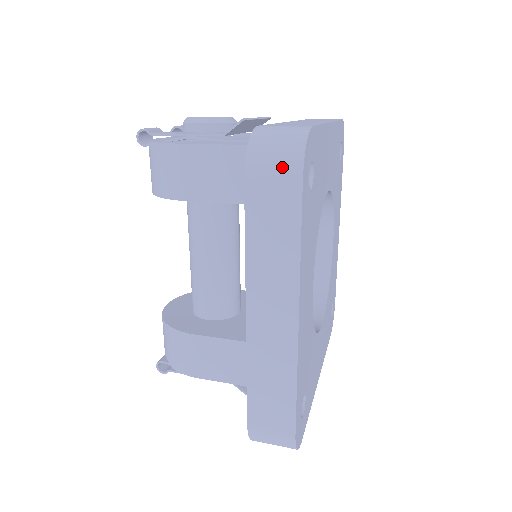
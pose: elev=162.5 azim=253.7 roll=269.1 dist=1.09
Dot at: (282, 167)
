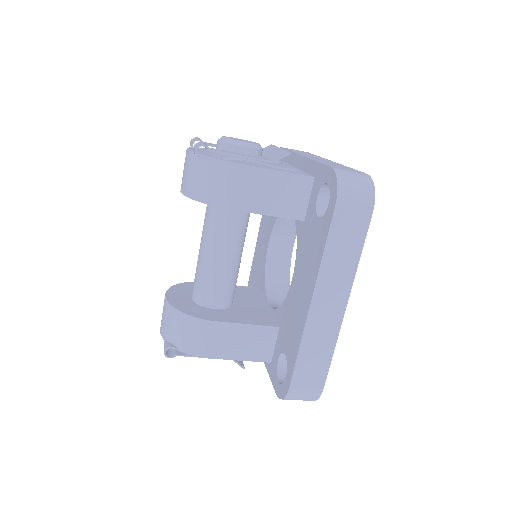
Dot at: (361, 202)
